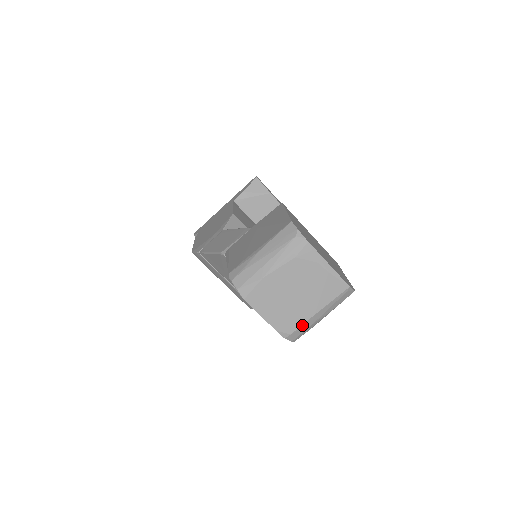
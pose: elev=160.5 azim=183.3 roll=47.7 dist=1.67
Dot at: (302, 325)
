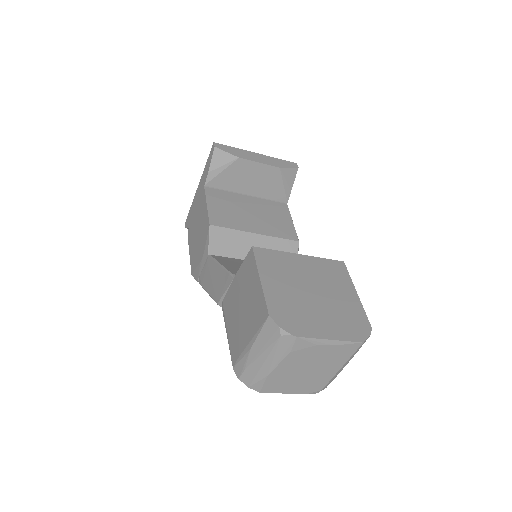
Dot at: (329, 381)
